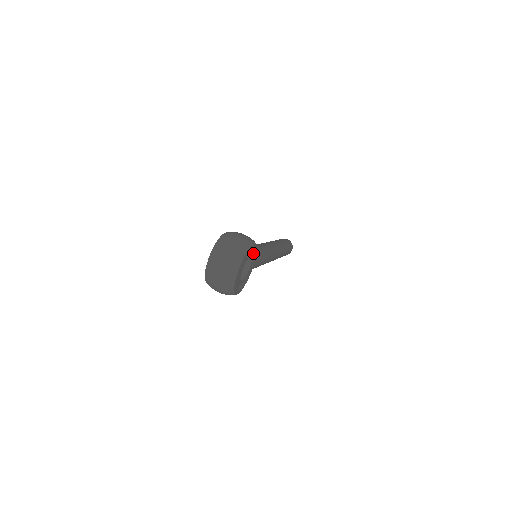
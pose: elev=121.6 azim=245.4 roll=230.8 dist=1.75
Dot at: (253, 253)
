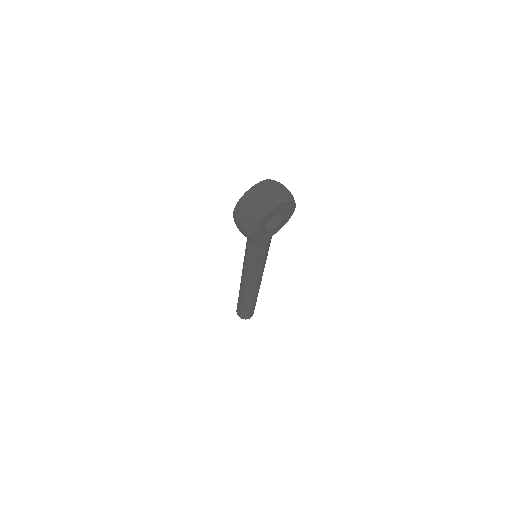
Dot at: (286, 218)
